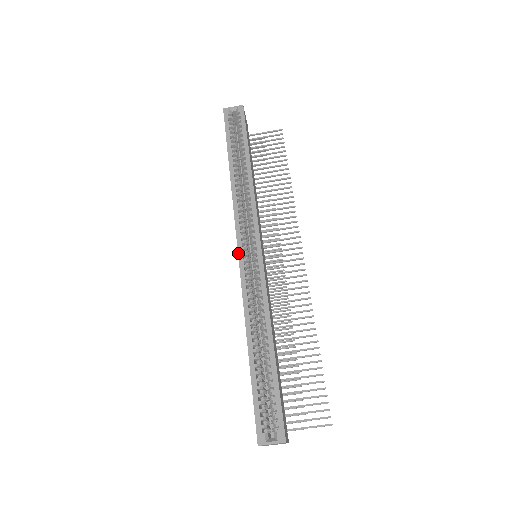
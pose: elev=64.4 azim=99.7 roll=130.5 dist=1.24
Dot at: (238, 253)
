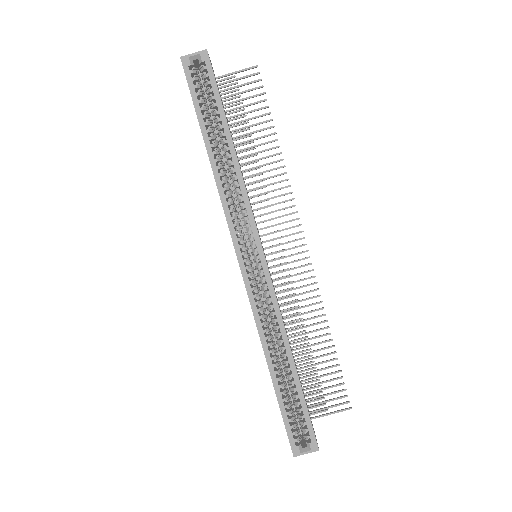
Dot at: (240, 268)
